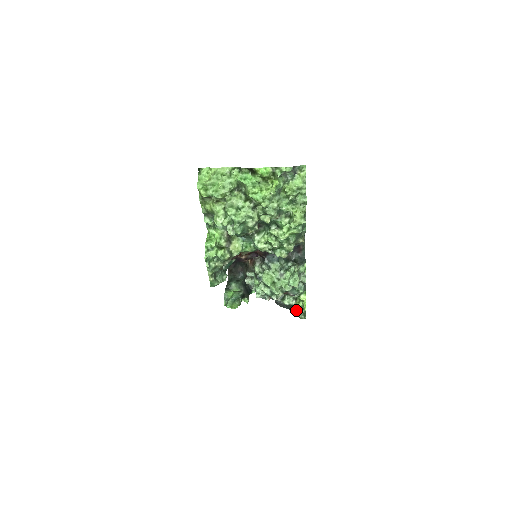
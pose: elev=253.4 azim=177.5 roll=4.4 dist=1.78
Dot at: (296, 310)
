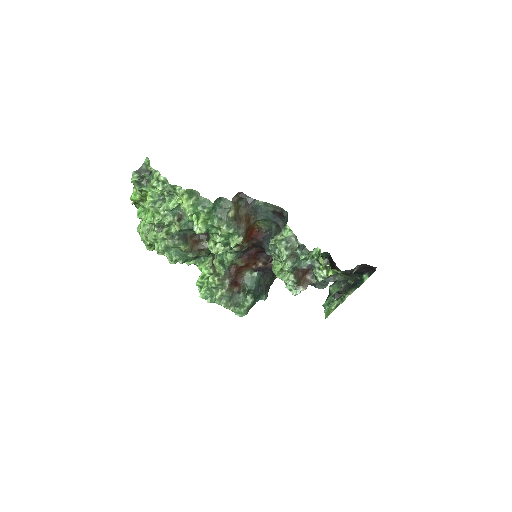
Dot at: (354, 276)
